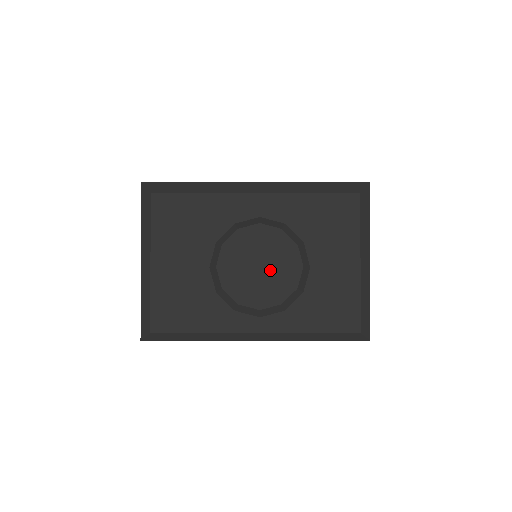
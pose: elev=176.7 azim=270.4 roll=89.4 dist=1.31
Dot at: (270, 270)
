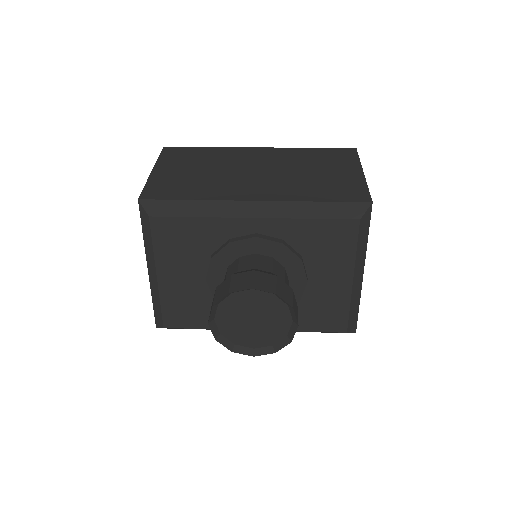
Dot at: (263, 323)
